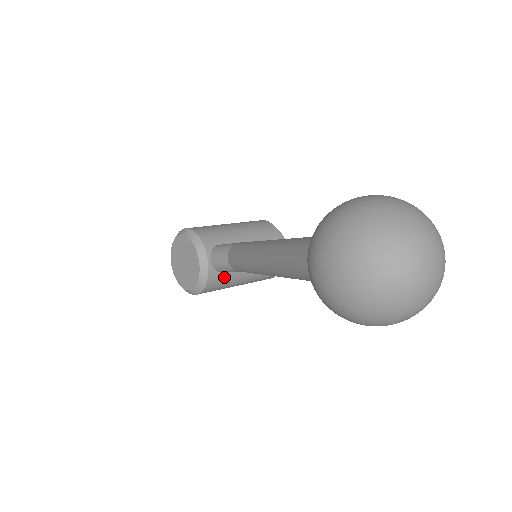
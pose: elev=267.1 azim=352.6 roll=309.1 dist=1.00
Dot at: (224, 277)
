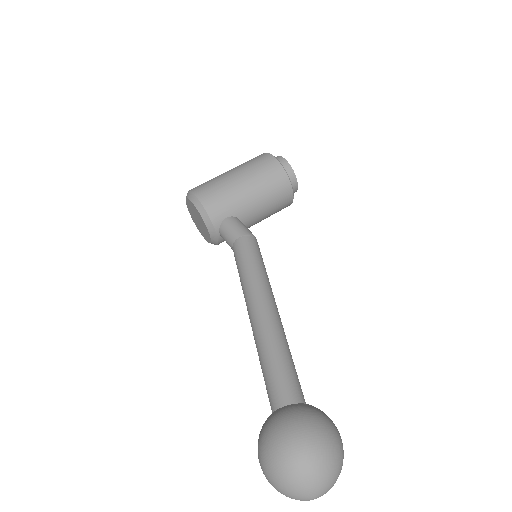
Dot at: occluded
